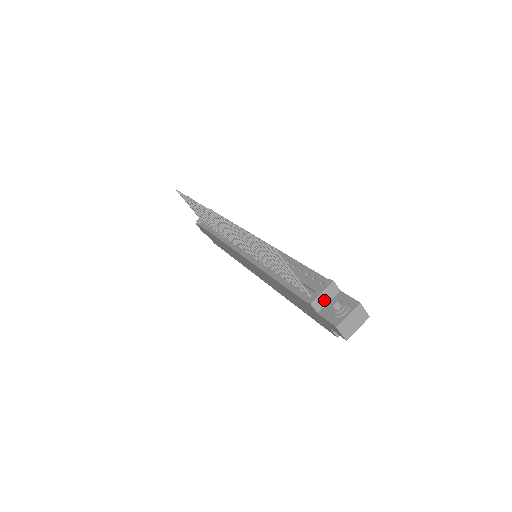
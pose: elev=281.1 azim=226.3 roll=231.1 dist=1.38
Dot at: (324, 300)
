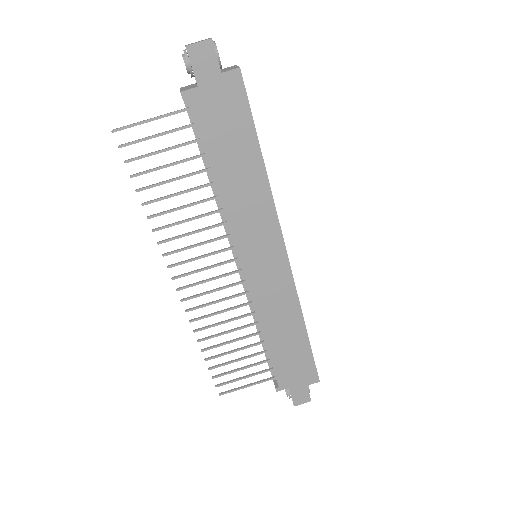
Dot at: occluded
